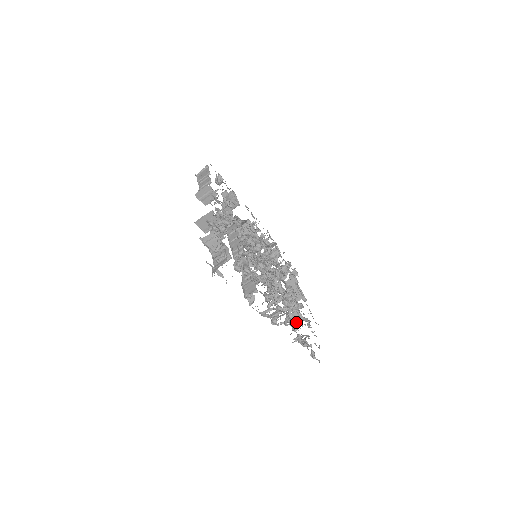
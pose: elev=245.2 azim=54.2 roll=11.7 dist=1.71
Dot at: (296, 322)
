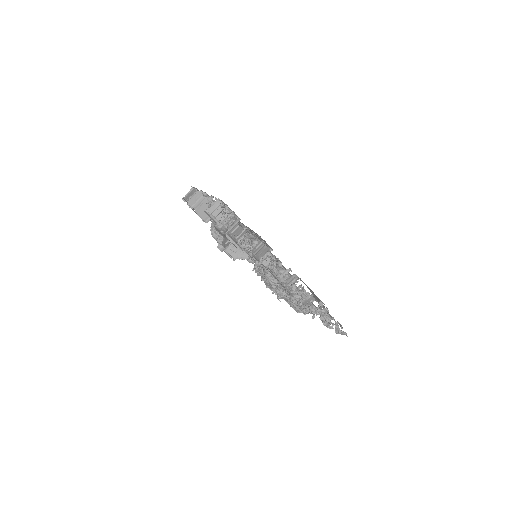
Dot at: occluded
